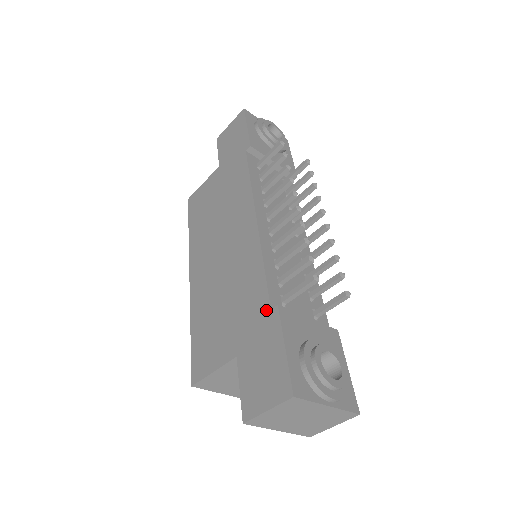
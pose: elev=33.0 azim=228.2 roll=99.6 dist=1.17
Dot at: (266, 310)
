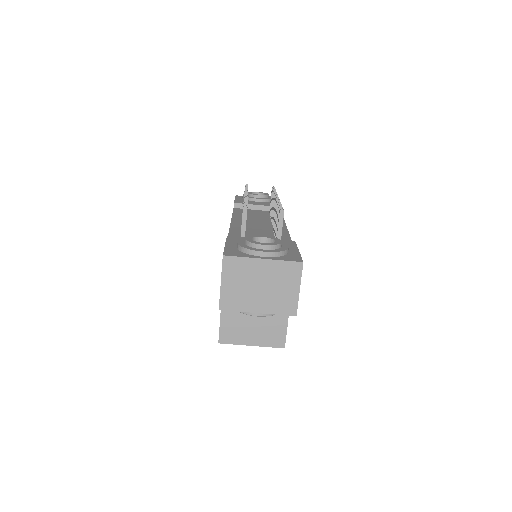
Dot at: occluded
